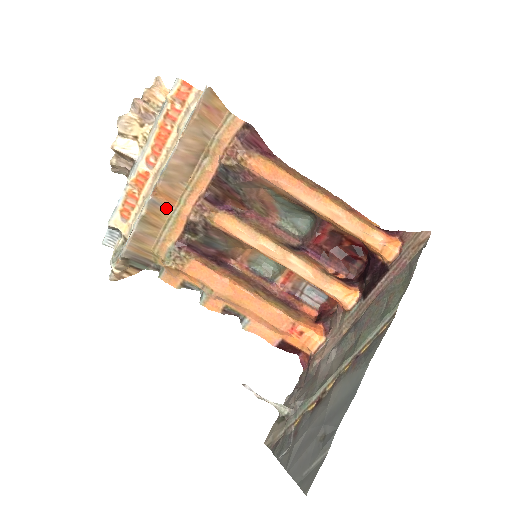
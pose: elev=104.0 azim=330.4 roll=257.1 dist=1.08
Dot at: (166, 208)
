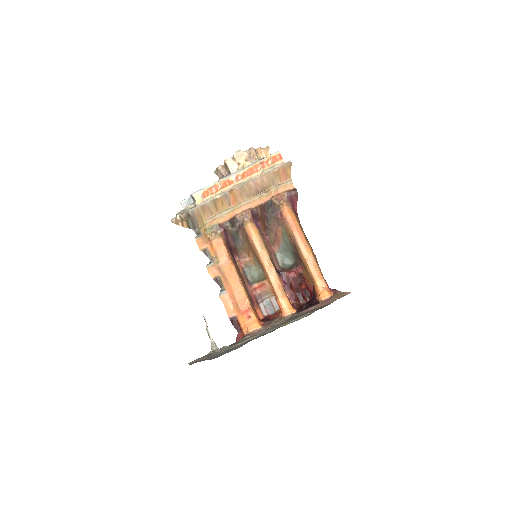
Dot at: (229, 203)
